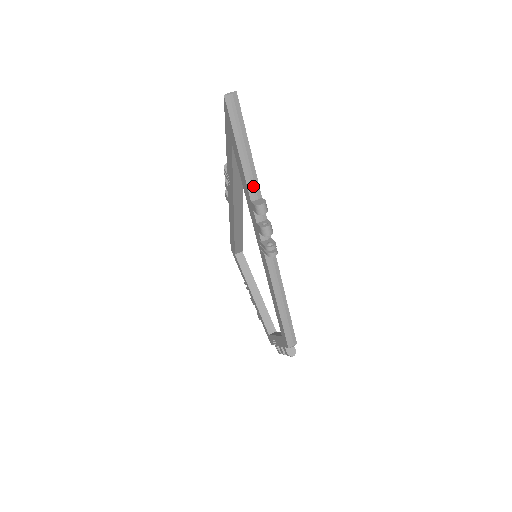
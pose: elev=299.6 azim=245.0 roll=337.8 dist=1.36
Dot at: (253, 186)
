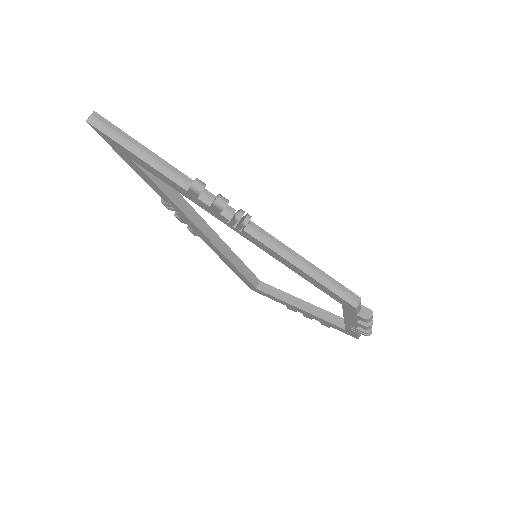
Dot at: (177, 176)
